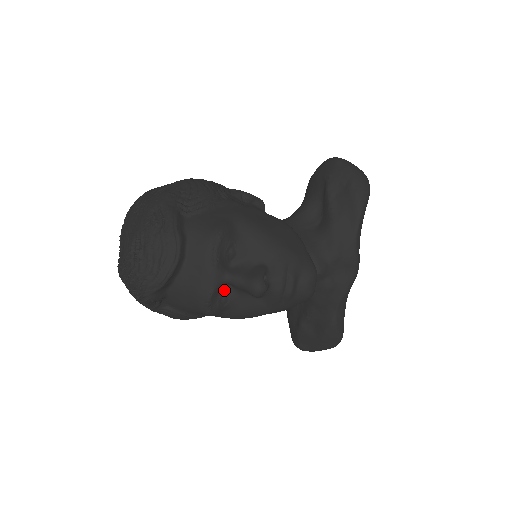
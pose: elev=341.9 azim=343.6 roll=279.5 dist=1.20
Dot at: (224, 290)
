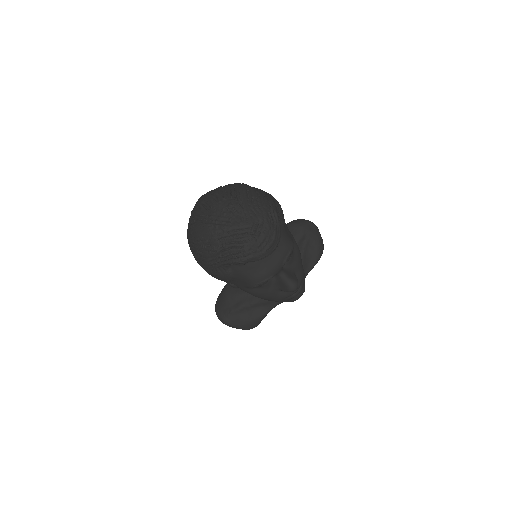
Dot at: occluded
